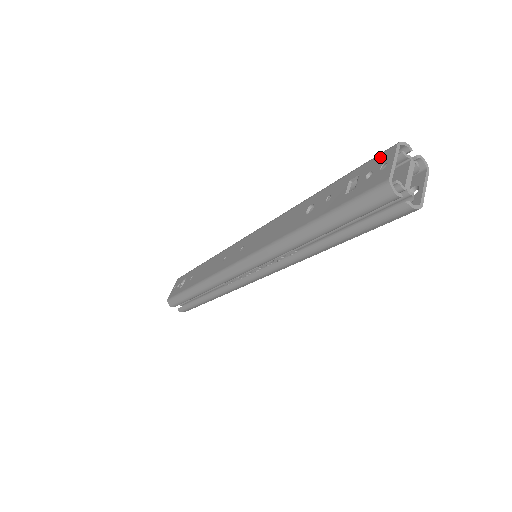
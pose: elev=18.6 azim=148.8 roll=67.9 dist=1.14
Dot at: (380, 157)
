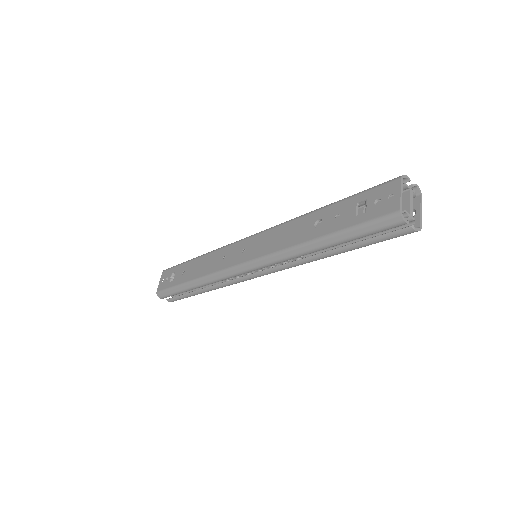
Dot at: (386, 187)
